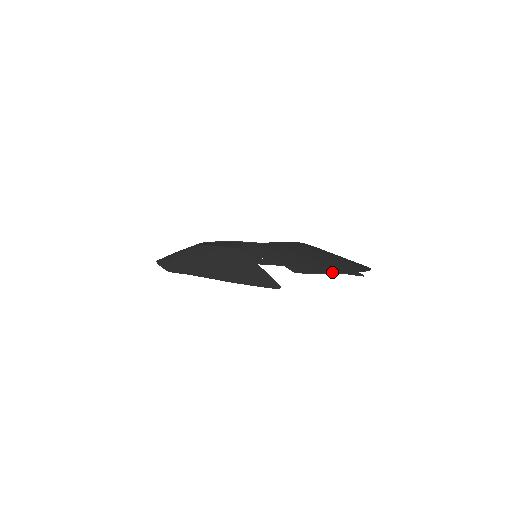
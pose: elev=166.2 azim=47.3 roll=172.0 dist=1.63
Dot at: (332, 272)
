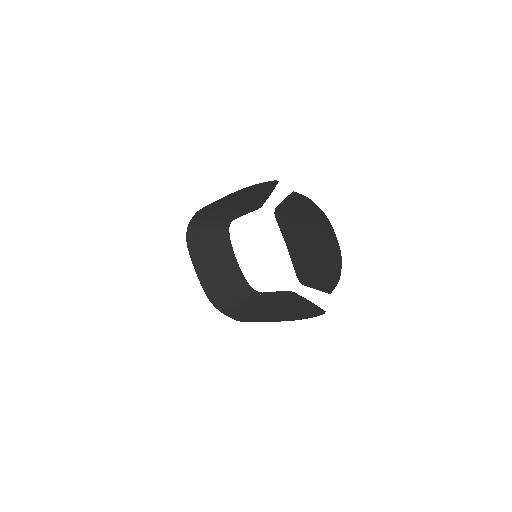
Dot at: (318, 208)
